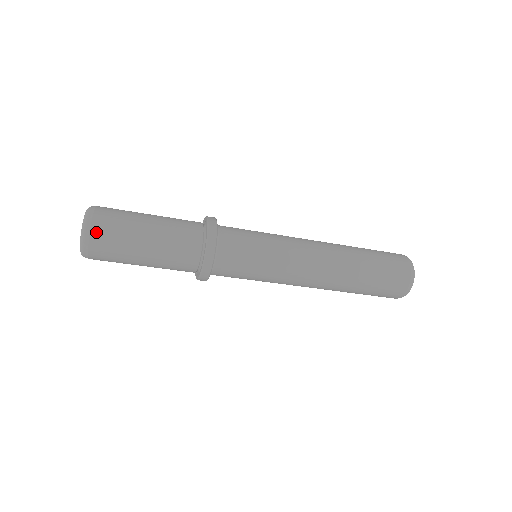
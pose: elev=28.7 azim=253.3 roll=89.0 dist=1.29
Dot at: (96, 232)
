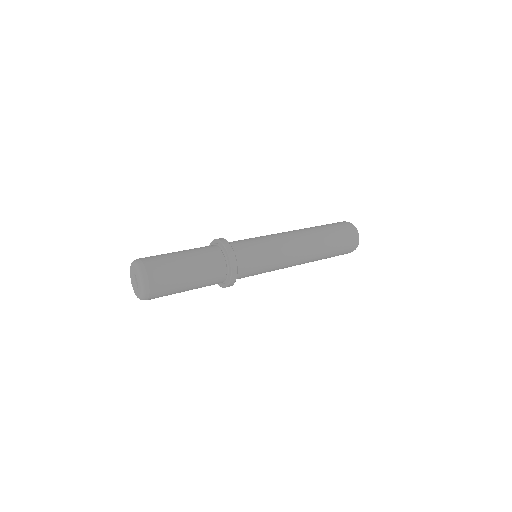
Dot at: (153, 284)
